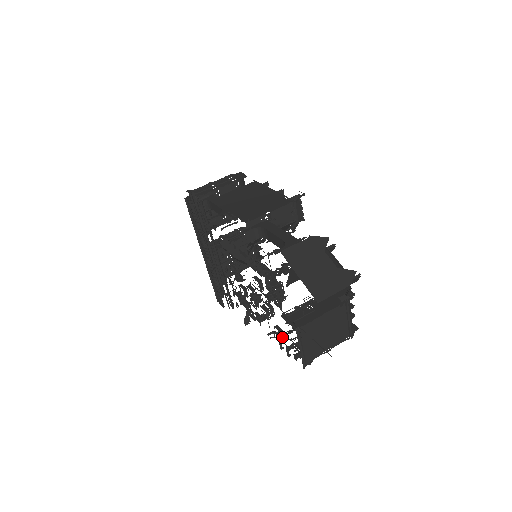
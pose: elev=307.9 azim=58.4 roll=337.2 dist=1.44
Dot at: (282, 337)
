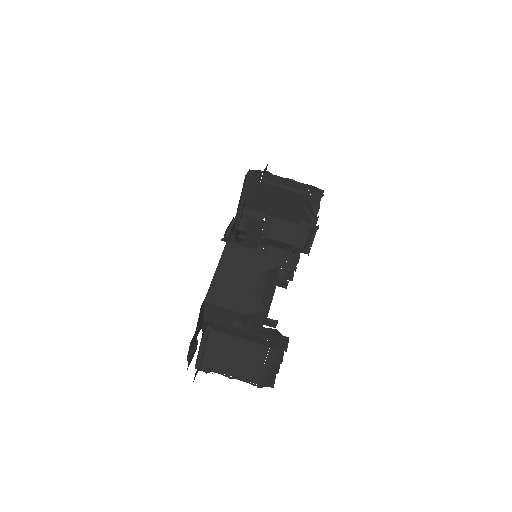
Dot at: occluded
